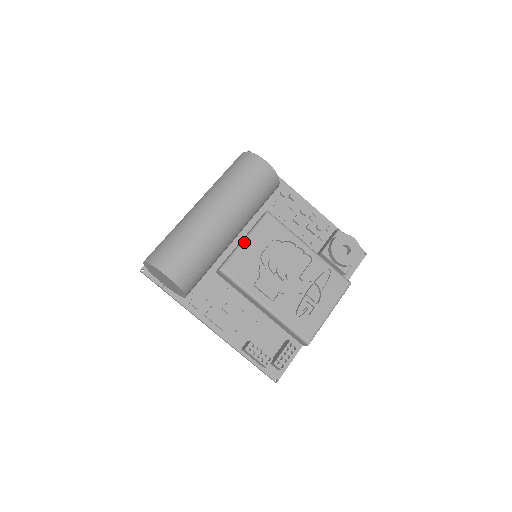
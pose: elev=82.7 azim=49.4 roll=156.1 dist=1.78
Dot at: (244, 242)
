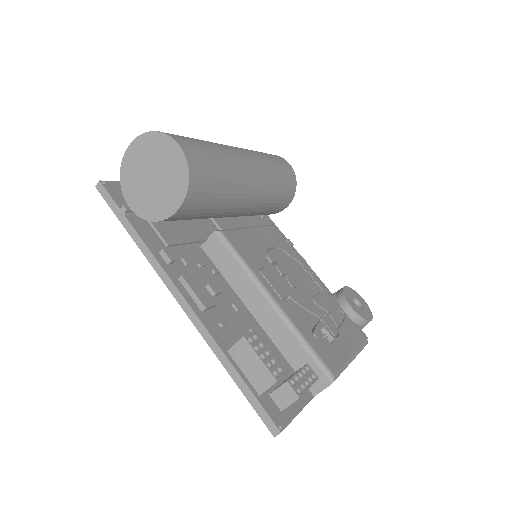
Dot at: (248, 228)
